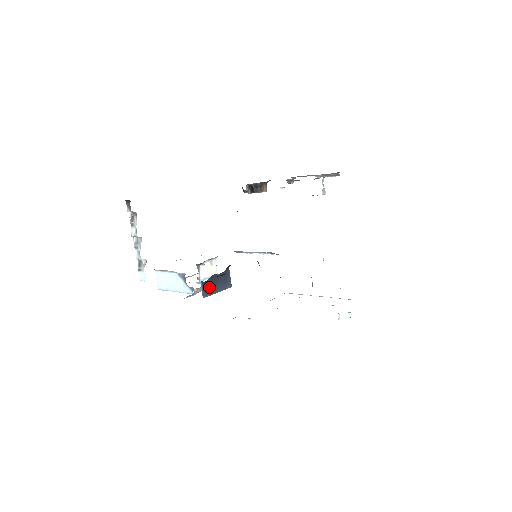
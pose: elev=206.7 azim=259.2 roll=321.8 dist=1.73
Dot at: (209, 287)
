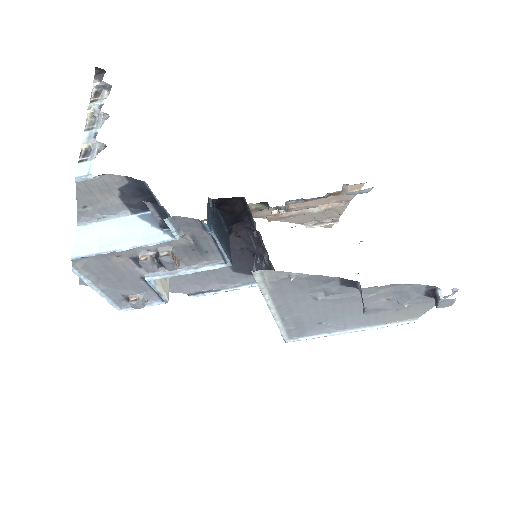
Dot at: (214, 220)
